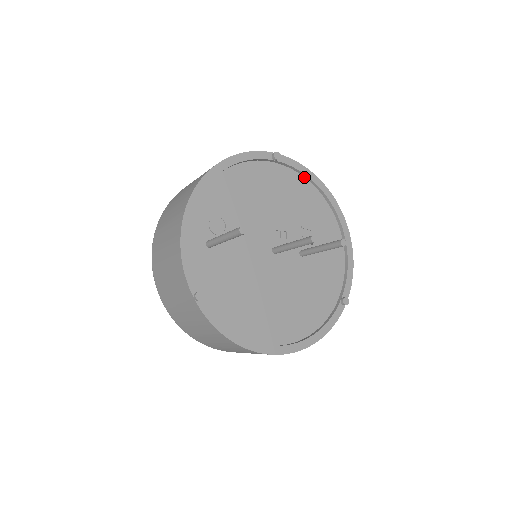
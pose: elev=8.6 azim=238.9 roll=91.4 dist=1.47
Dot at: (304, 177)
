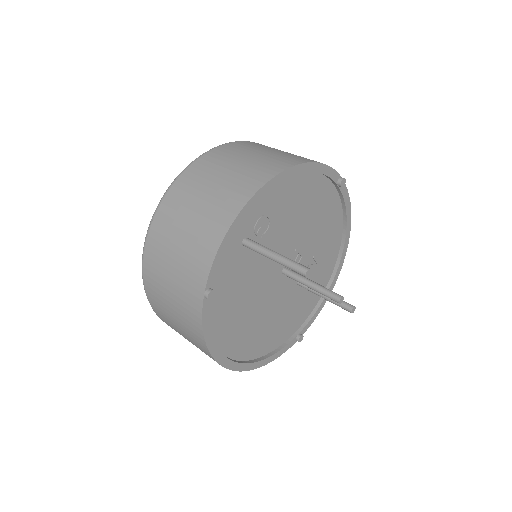
Dot at: (343, 211)
